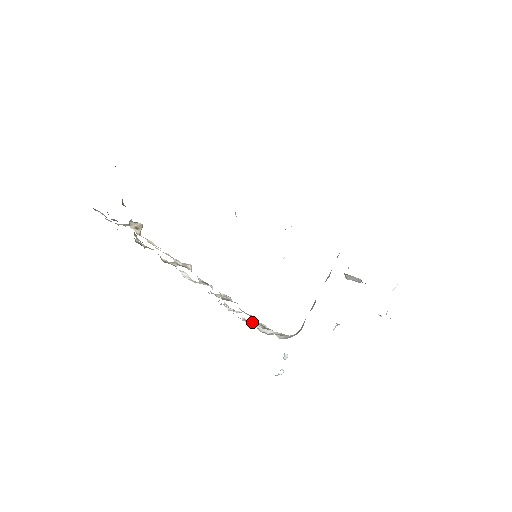
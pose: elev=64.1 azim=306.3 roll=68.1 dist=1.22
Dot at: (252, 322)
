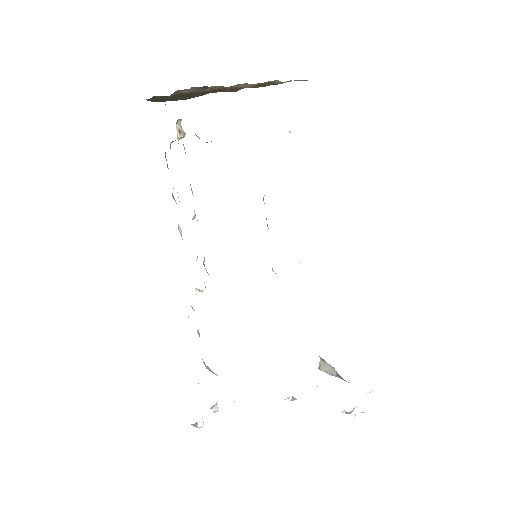
Dot at: occluded
